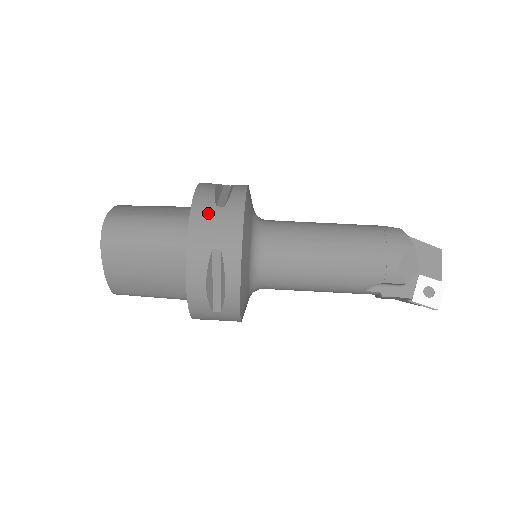
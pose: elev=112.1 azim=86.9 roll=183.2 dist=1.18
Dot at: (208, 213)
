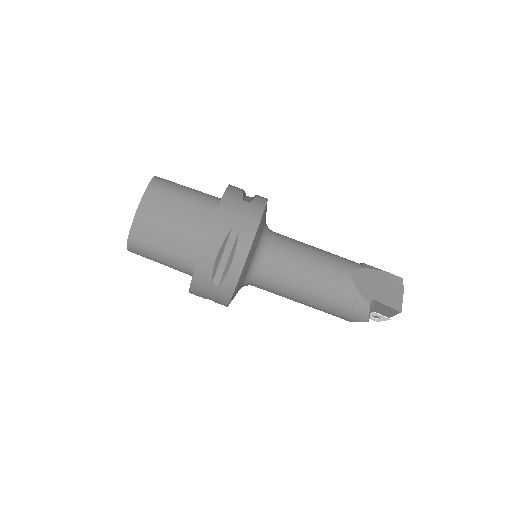
Dot at: (205, 286)
